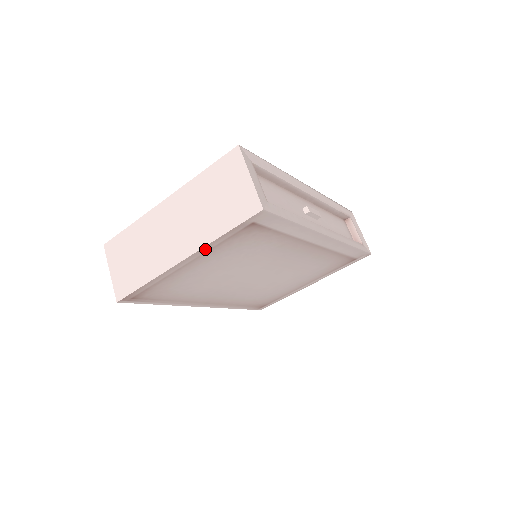
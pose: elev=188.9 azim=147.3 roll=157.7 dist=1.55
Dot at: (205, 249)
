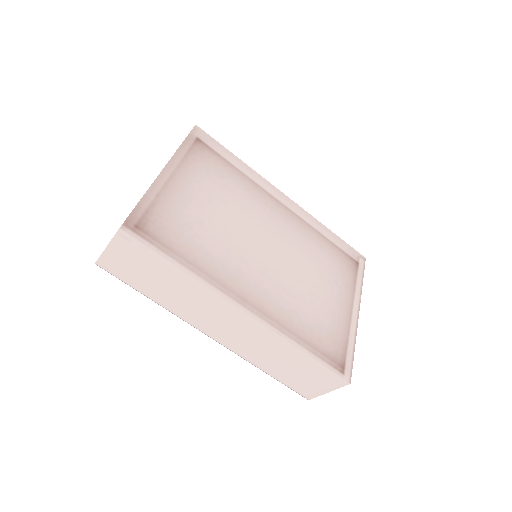
Dot at: (176, 159)
